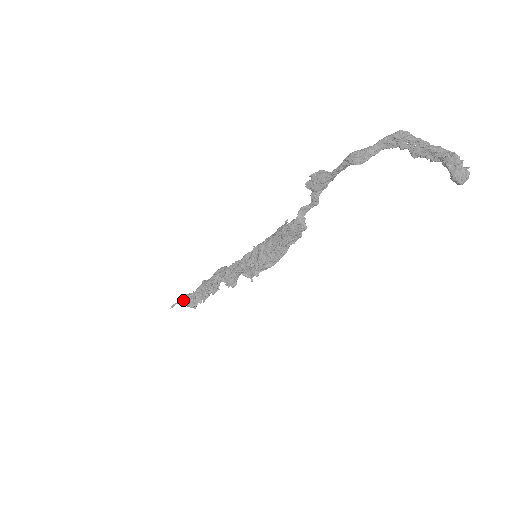
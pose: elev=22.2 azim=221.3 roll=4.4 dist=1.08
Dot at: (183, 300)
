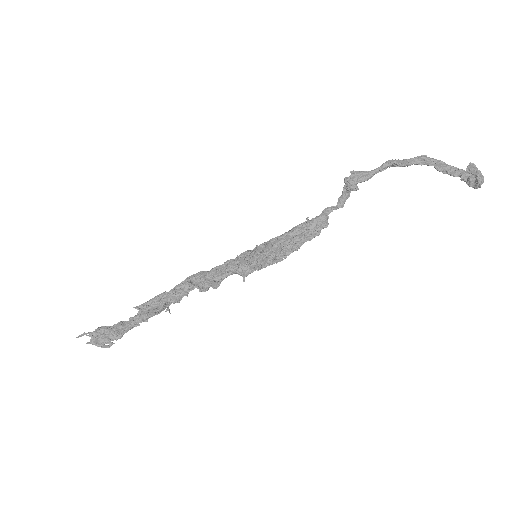
Dot at: (102, 329)
